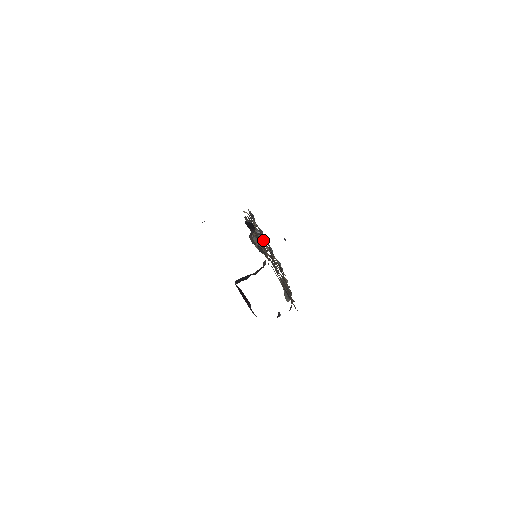
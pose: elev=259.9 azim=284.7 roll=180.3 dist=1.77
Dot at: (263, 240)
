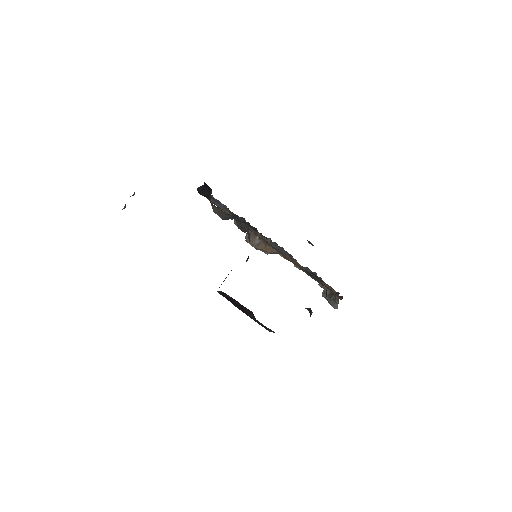
Dot at: occluded
